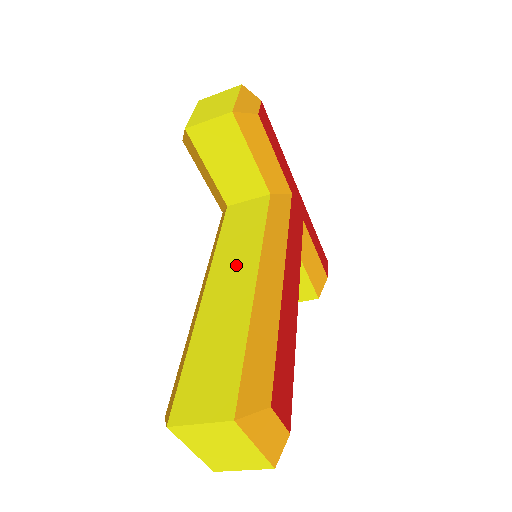
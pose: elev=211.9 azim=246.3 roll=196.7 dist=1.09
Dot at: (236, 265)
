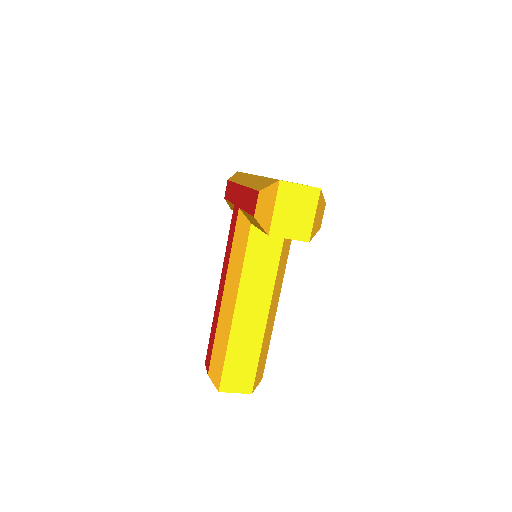
Dot at: (256, 297)
